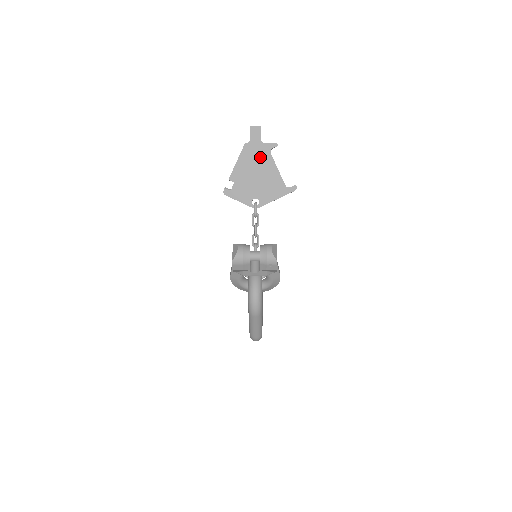
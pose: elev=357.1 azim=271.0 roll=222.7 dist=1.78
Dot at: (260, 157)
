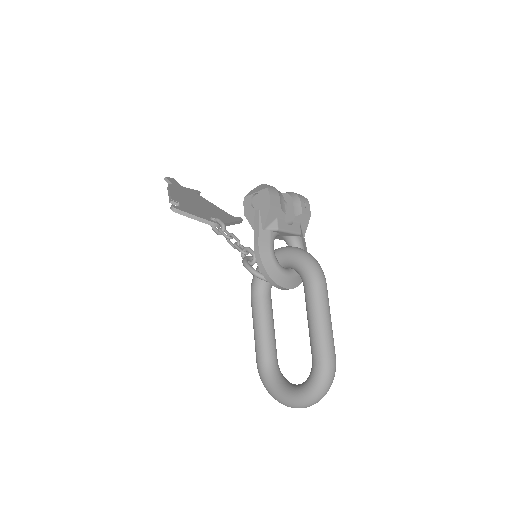
Dot at: (191, 194)
